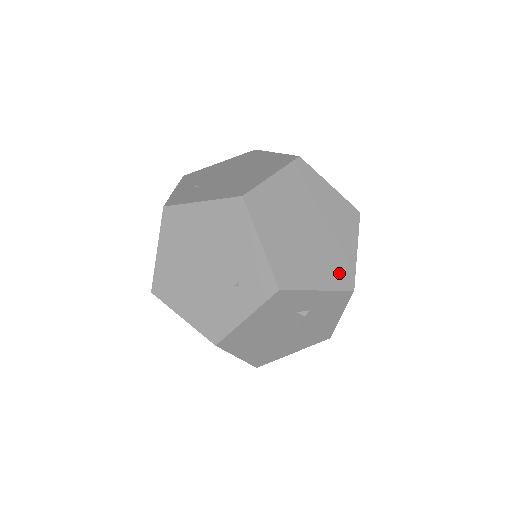
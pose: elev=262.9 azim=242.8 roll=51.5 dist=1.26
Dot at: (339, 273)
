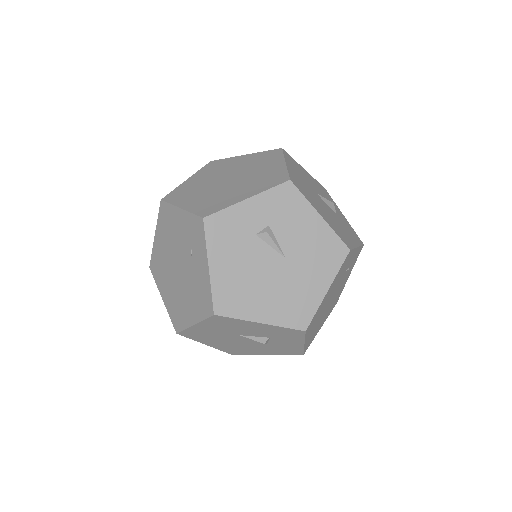
Dot at: (268, 181)
